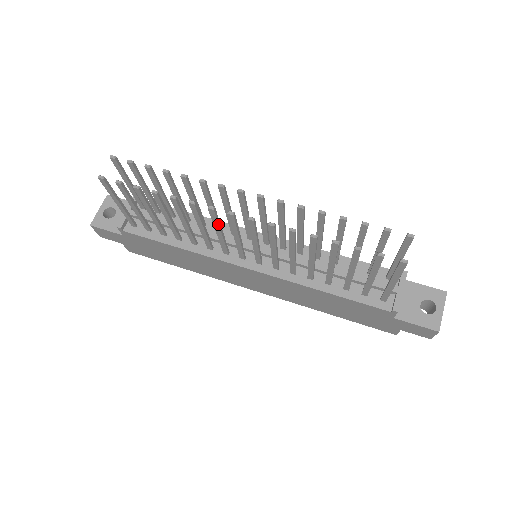
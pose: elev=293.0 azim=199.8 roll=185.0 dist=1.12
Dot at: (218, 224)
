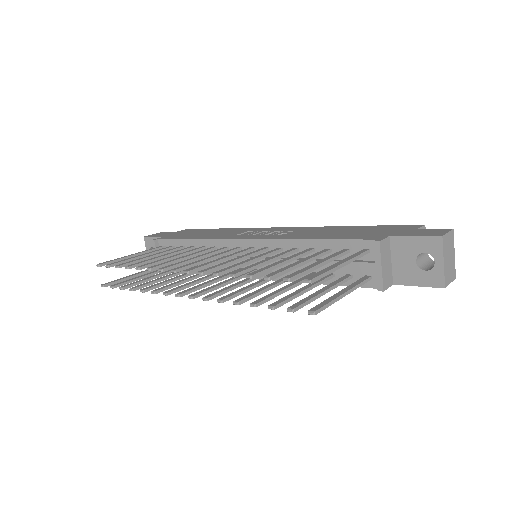
Dot at: occluded
